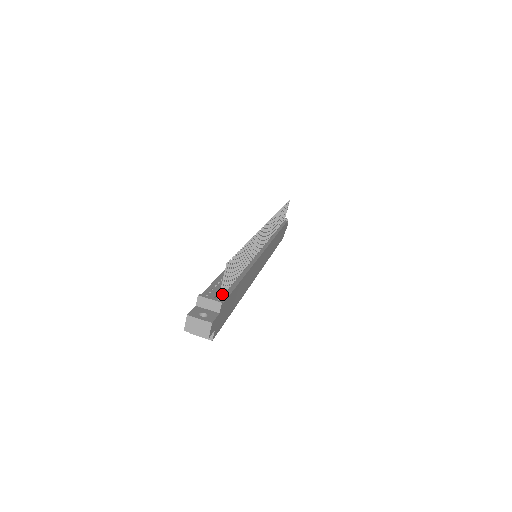
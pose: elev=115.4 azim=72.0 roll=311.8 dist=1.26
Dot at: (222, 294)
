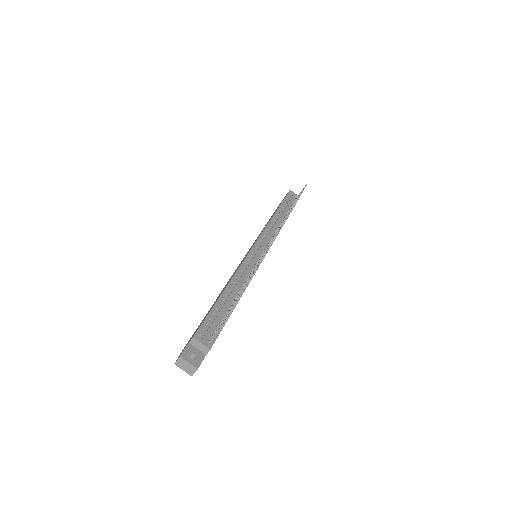
Dot at: (213, 335)
